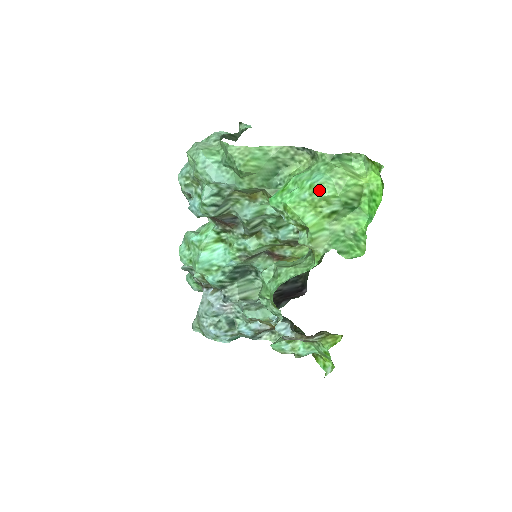
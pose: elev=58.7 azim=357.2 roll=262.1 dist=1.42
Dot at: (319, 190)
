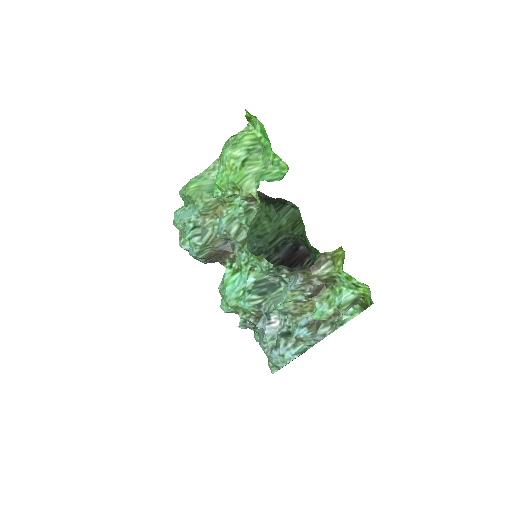
Dot at: (223, 156)
